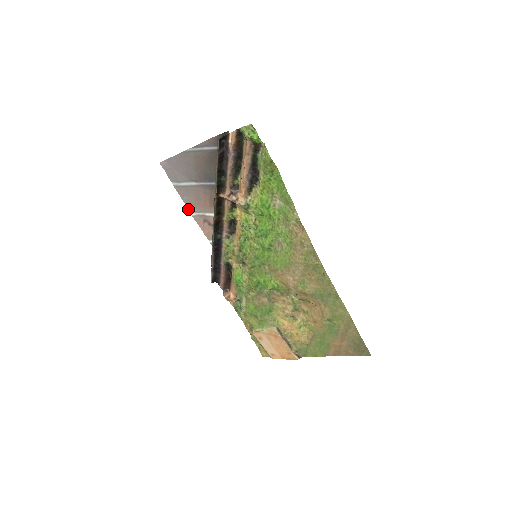
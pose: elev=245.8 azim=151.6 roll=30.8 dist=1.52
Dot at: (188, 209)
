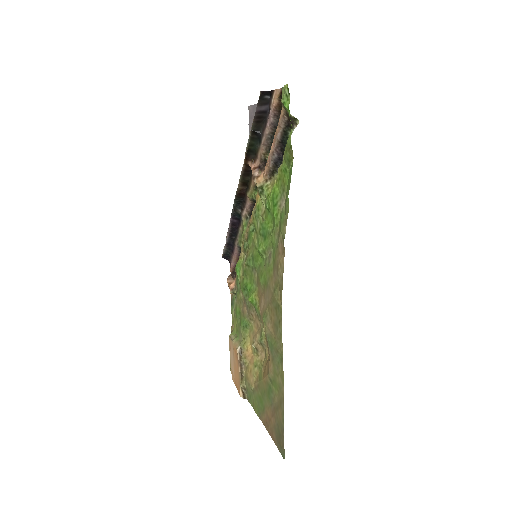
Dot at: occluded
